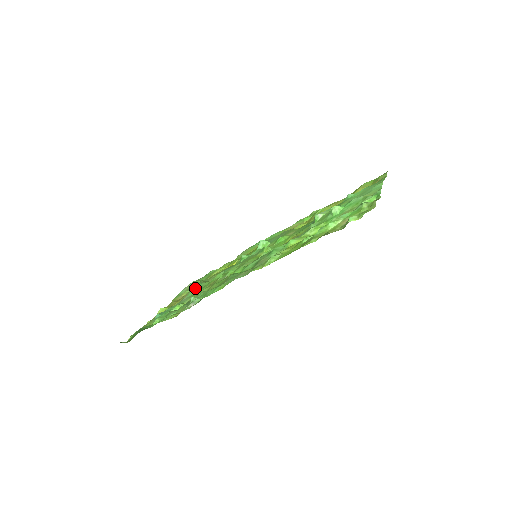
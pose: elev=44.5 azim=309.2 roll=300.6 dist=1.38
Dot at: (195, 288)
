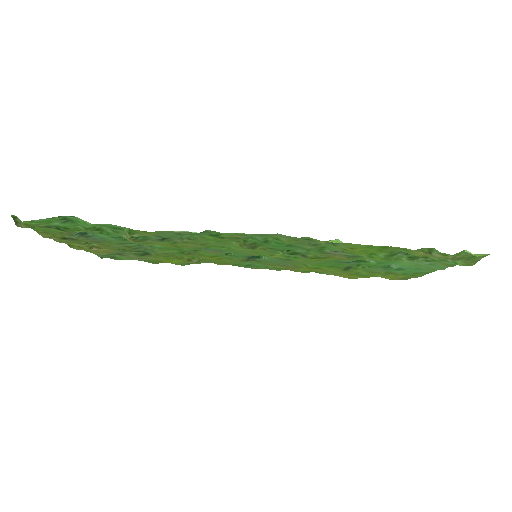
Dot at: occluded
